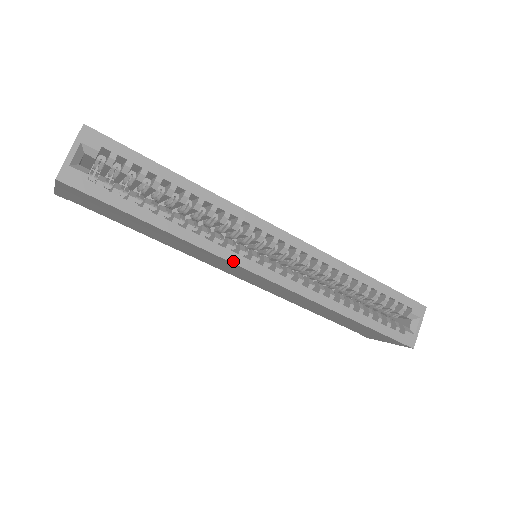
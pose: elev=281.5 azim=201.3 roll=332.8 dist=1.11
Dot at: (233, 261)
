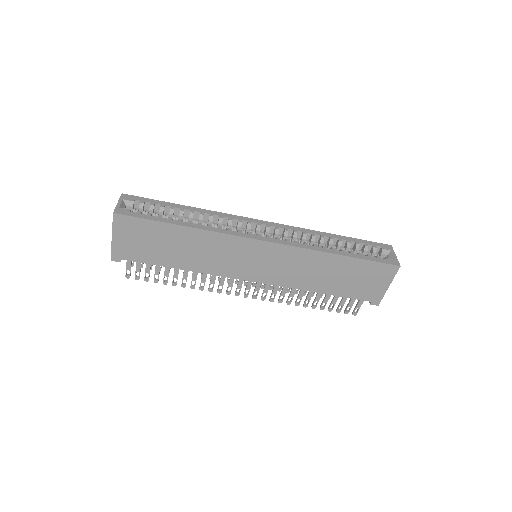
Dot at: (236, 235)
